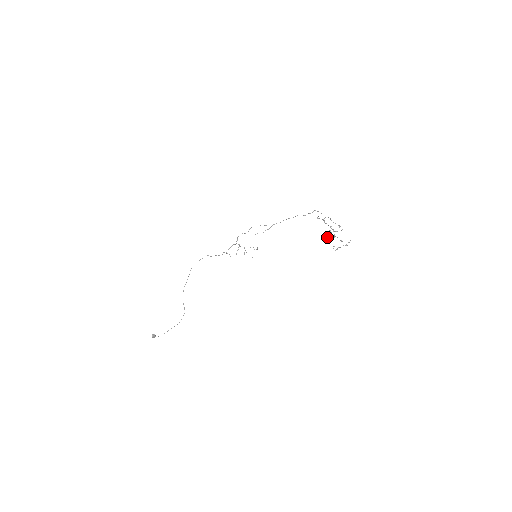
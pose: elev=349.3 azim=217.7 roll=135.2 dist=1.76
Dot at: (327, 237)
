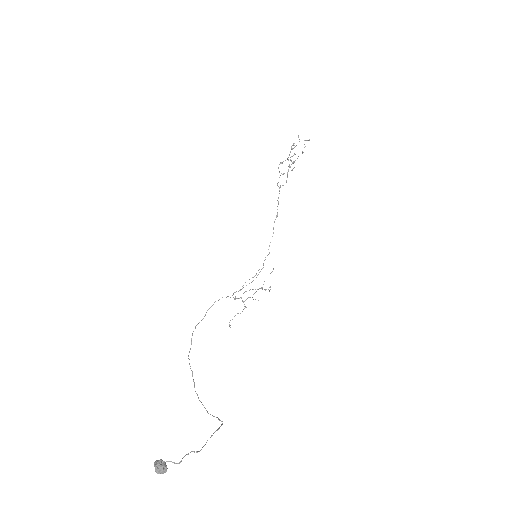
Dot at: occluded
